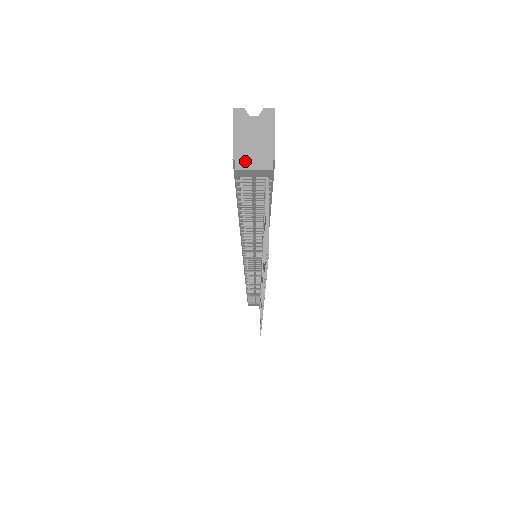
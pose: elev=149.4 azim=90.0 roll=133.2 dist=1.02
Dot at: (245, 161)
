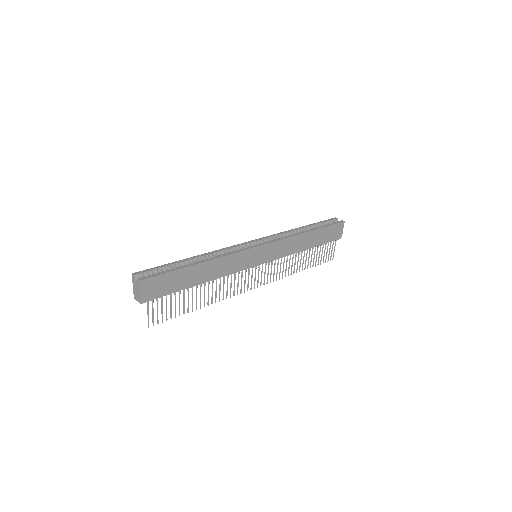
Dot at: (135, 297)
